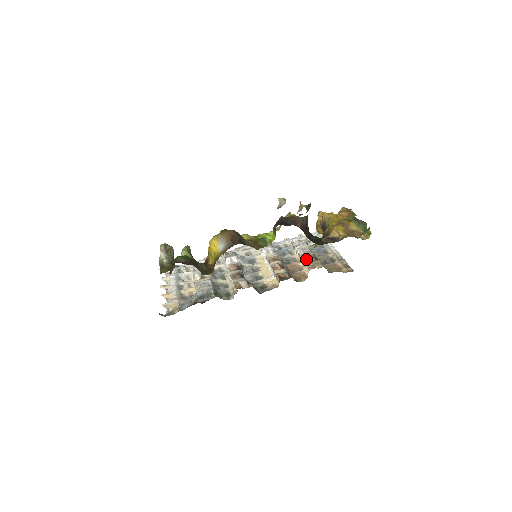
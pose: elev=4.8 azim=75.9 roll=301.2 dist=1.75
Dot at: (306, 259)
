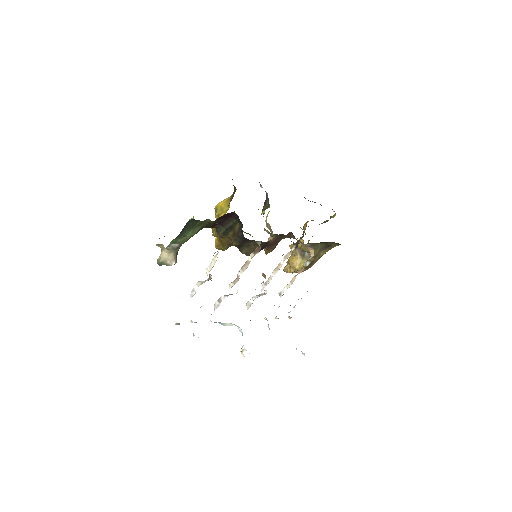
Dot at: (300, 269)
